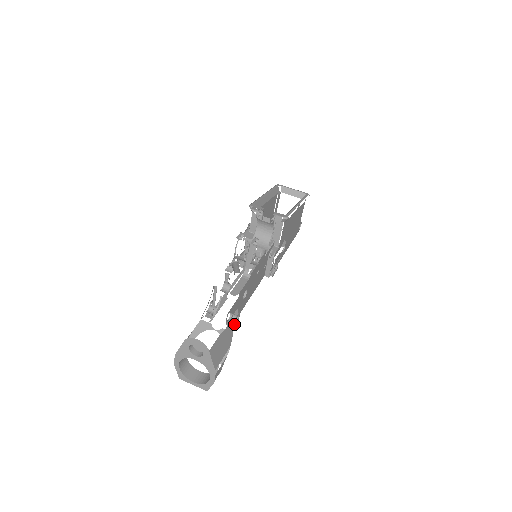
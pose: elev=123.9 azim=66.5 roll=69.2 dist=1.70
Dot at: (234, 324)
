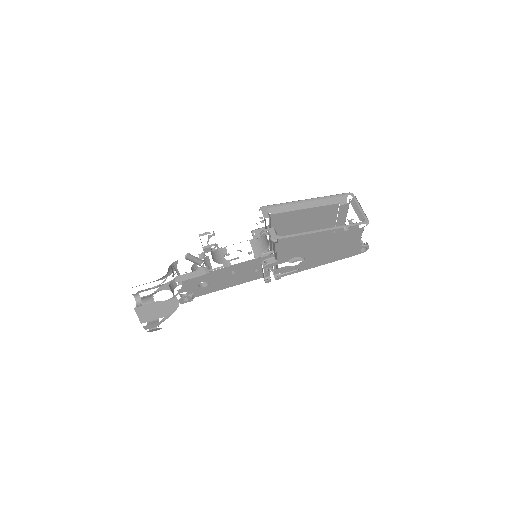
Dot at: (181, 301)
